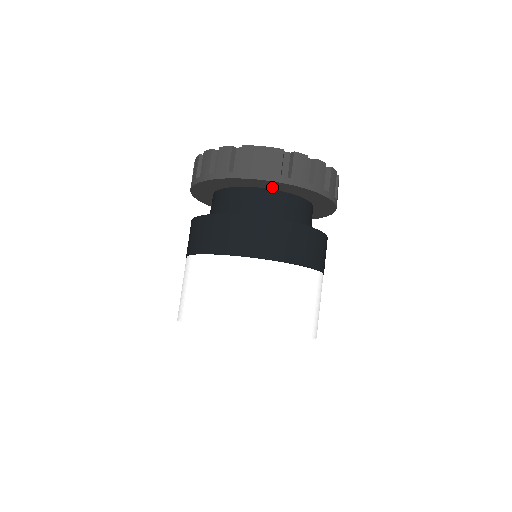
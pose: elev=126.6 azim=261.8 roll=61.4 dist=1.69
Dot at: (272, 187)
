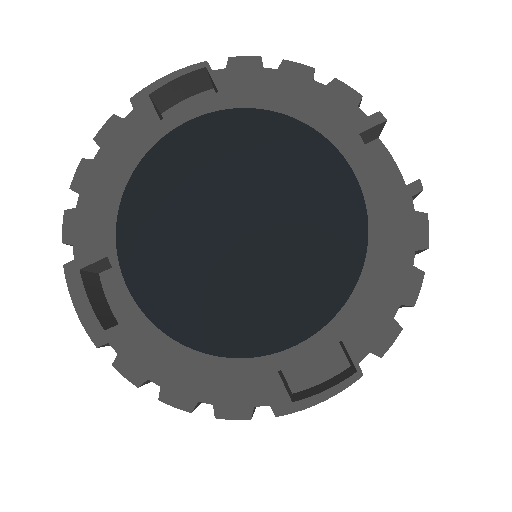
Dot at: occluded
